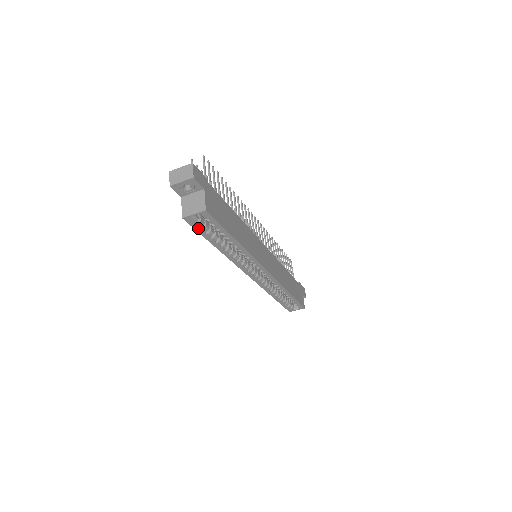
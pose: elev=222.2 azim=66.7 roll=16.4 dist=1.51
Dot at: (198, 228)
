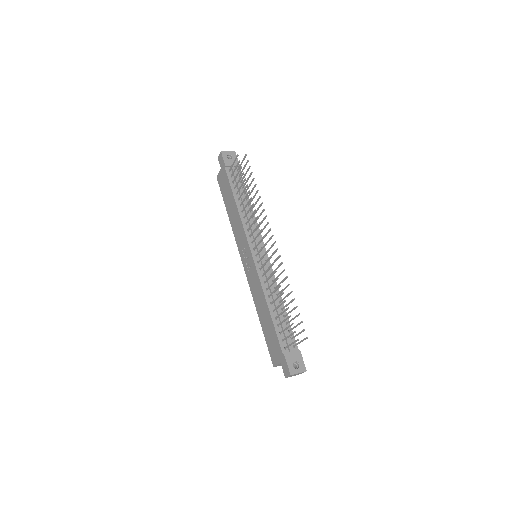
Dot at: occluded
